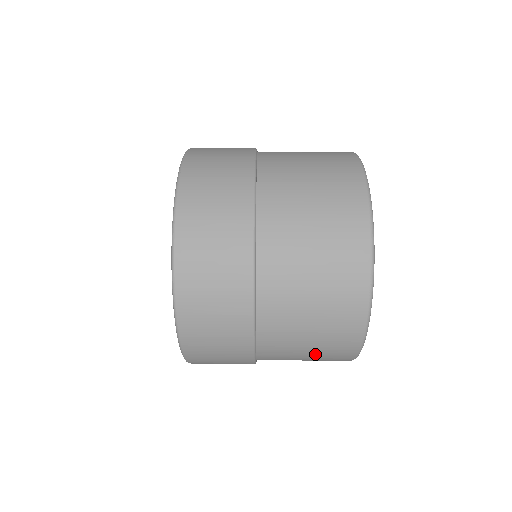
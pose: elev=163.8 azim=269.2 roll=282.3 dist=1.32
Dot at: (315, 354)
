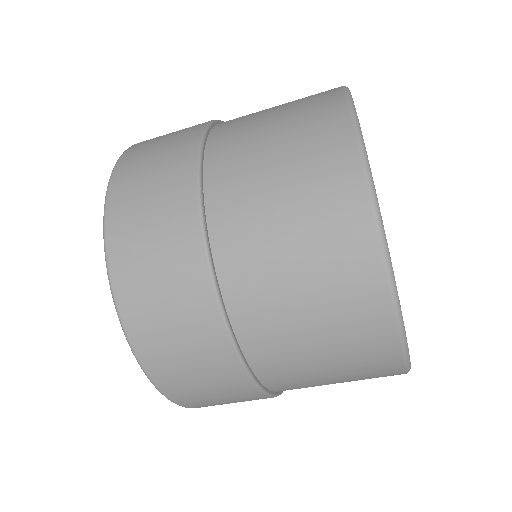
Dot at: (294, 188)
